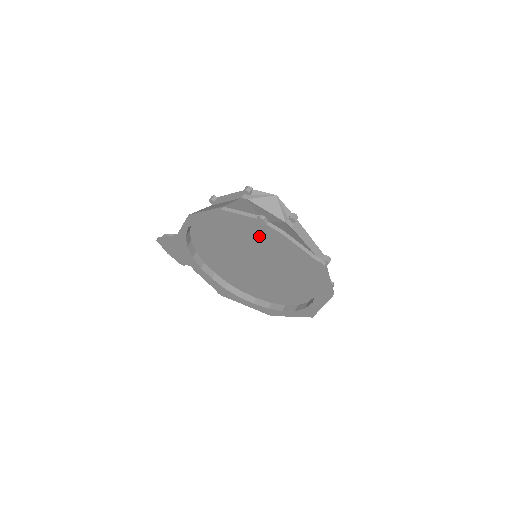
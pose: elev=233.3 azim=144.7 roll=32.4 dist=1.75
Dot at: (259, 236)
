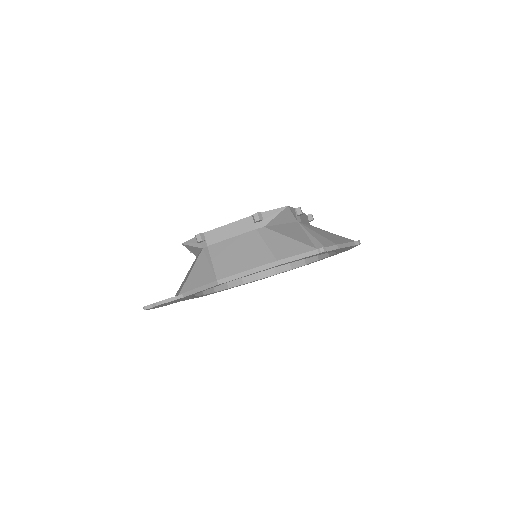
Dot at: occluded
